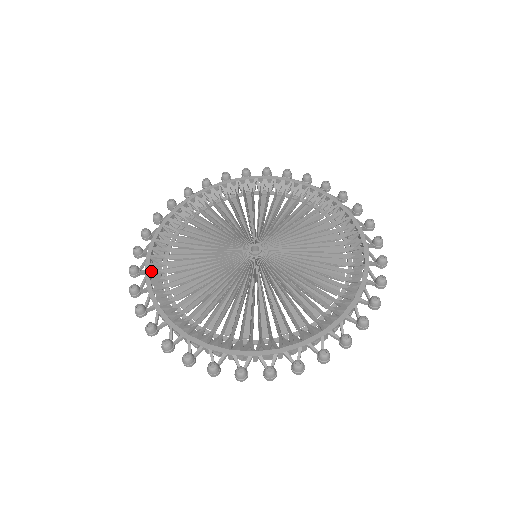
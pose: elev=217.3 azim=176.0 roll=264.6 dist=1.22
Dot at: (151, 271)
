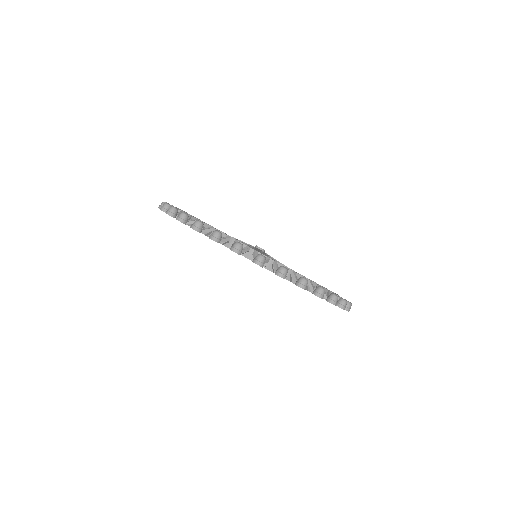
Dot at: occluded
